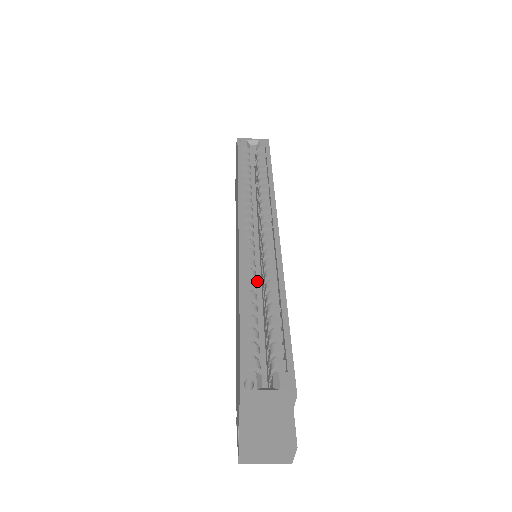
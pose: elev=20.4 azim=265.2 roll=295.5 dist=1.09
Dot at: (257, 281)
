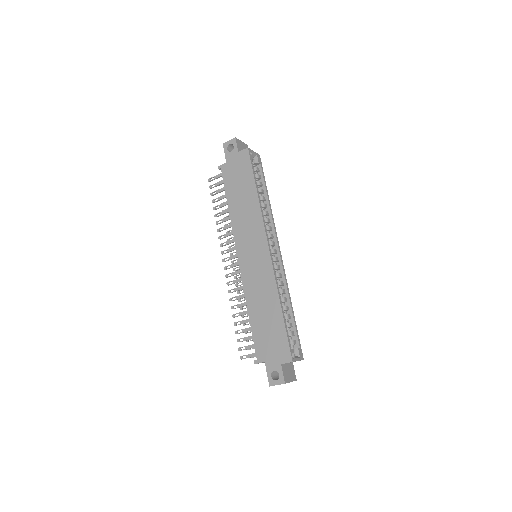
Dot at: occluded
